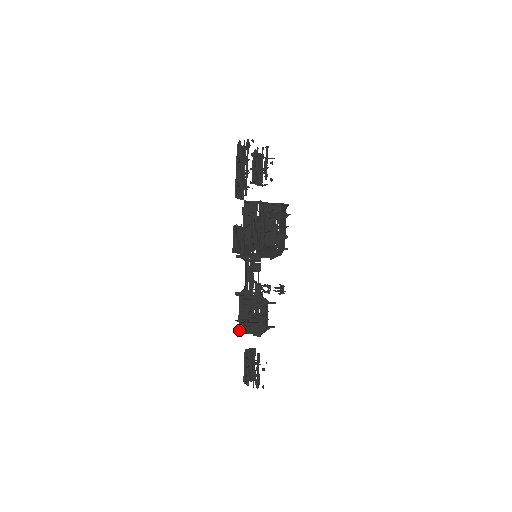
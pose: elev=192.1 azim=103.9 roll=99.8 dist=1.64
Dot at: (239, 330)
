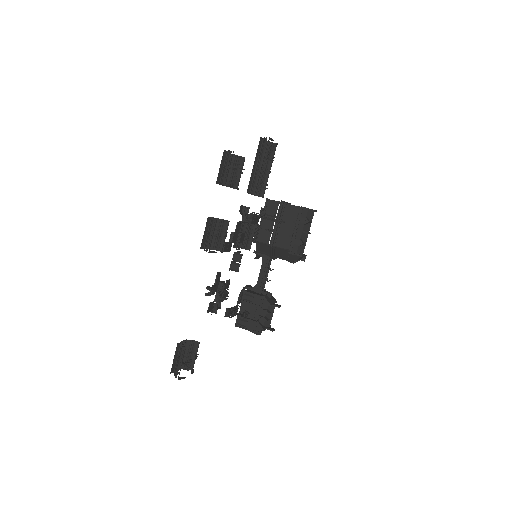
Dot at: (236, 322)
